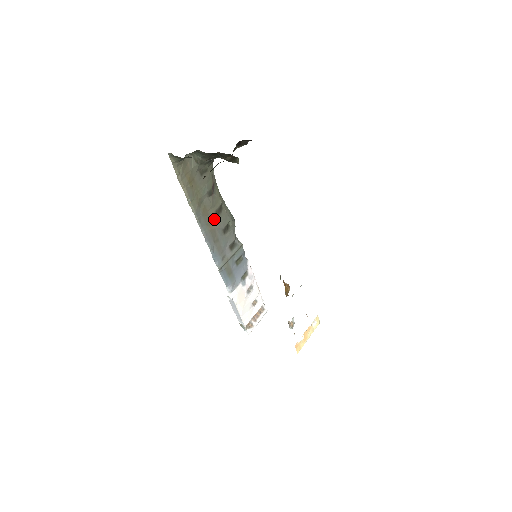
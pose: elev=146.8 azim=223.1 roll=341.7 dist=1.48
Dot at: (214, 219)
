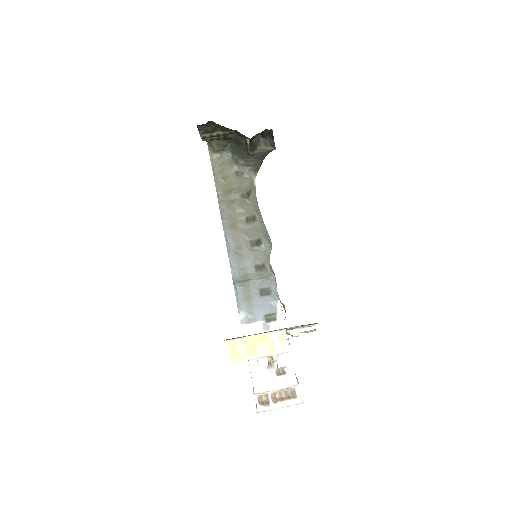
Dot at: (242, 224)
